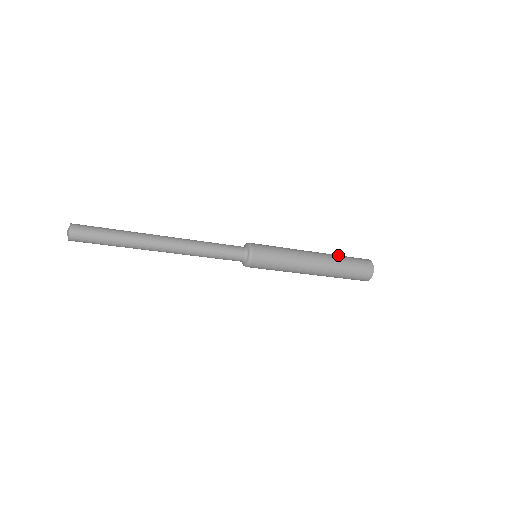
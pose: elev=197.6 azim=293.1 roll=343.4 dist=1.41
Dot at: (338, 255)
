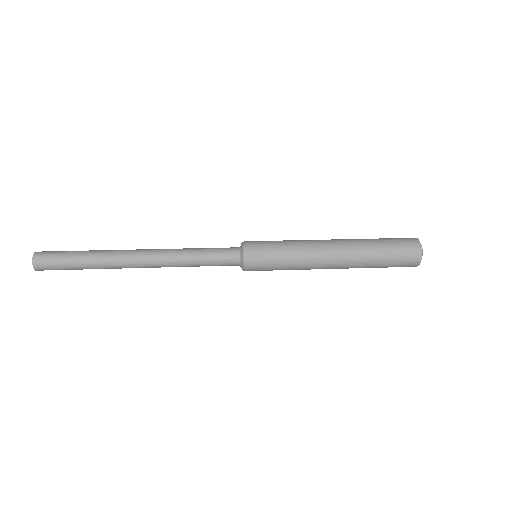
Dot at: (372, 258)
